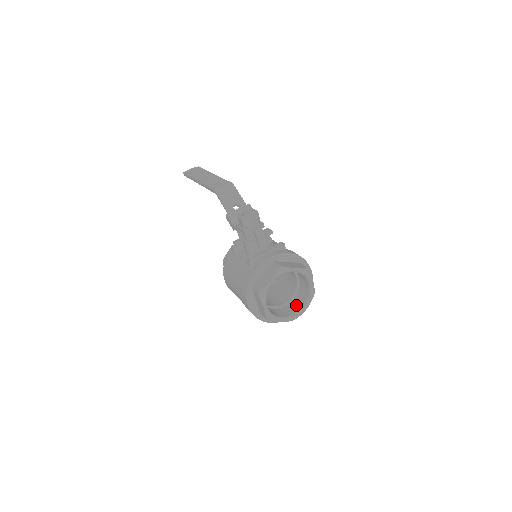
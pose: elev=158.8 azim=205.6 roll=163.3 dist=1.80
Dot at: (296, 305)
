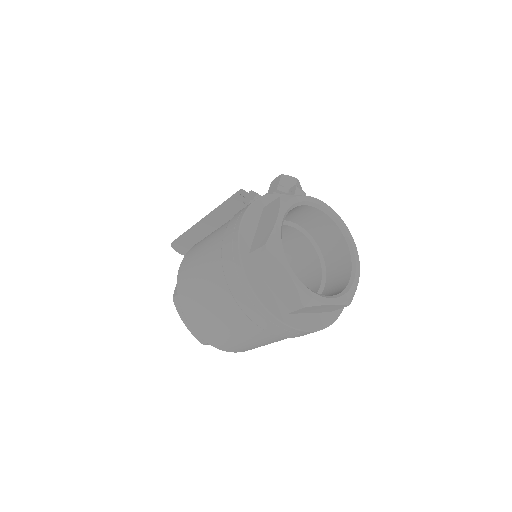
Dot at: occluded
